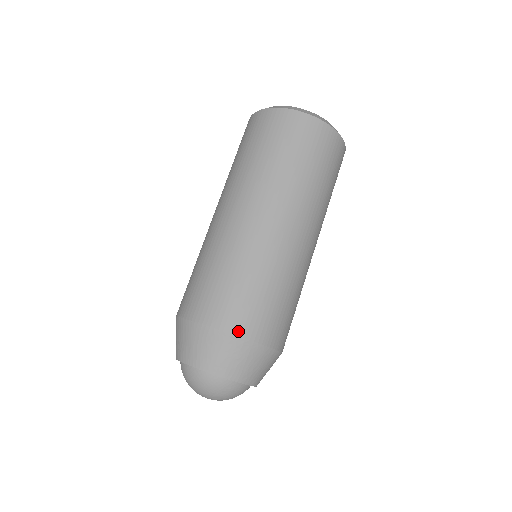
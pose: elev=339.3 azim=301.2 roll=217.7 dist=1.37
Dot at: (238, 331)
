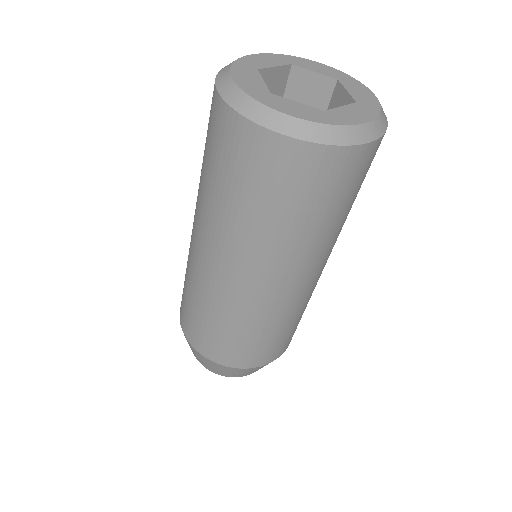
Dot at: (258, 365)
